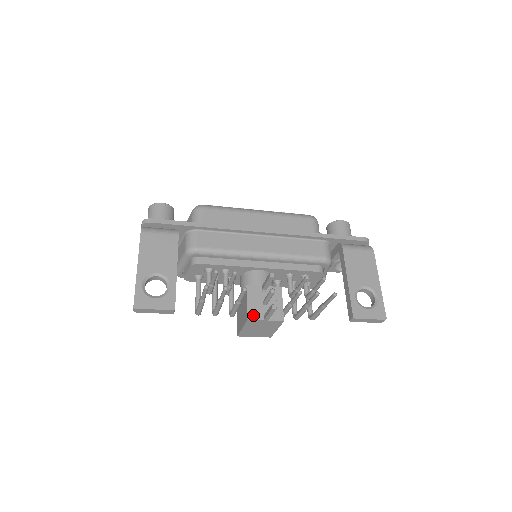
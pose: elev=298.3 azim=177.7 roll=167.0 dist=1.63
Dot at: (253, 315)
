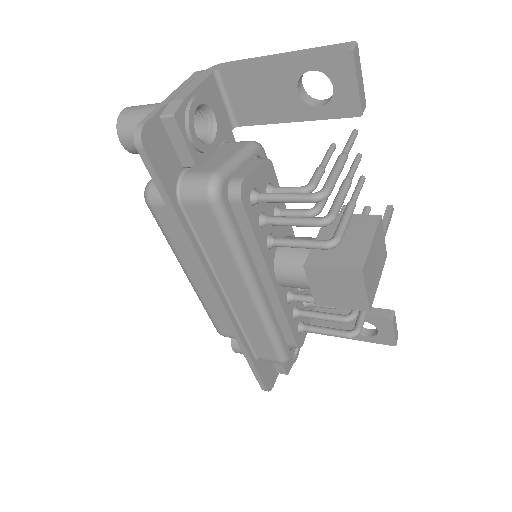
Dot at: occluded
